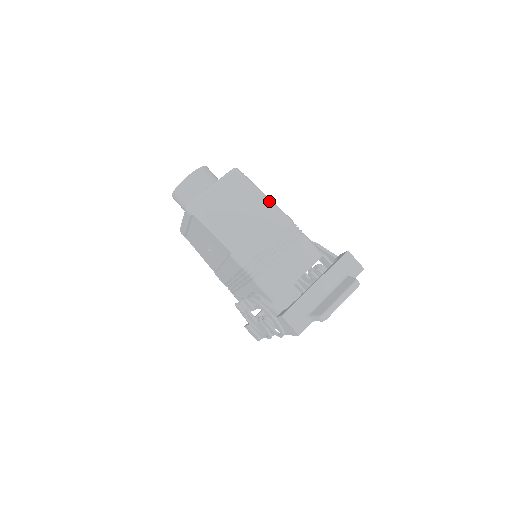
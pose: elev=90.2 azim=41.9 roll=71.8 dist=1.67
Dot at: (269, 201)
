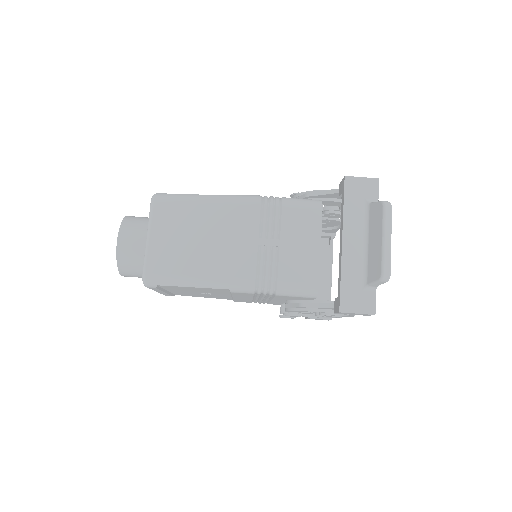
Dot at: (217, 199)
